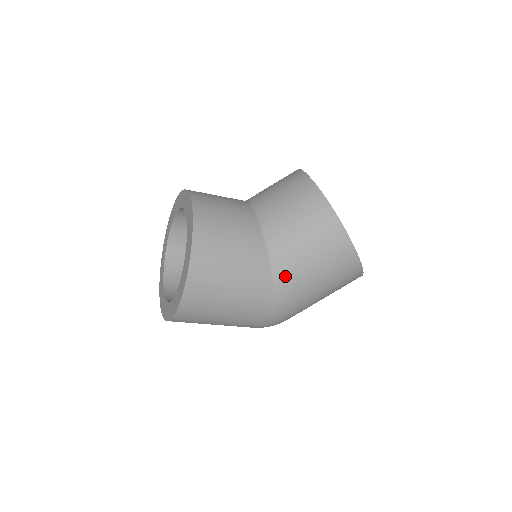
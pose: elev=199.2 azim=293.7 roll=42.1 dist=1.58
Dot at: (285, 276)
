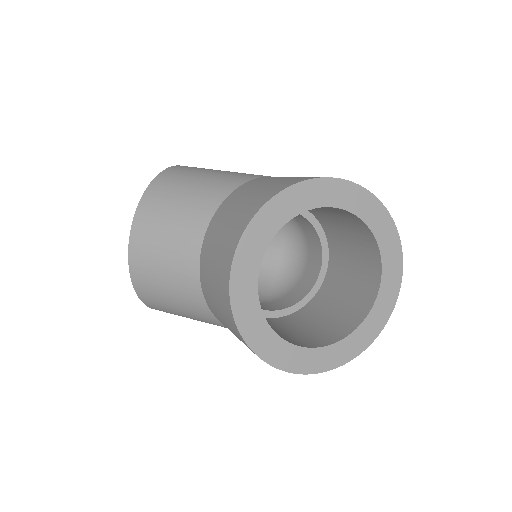
Dot at: occluded
